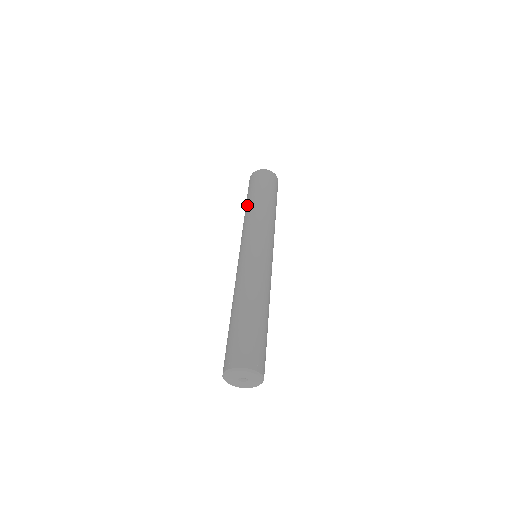
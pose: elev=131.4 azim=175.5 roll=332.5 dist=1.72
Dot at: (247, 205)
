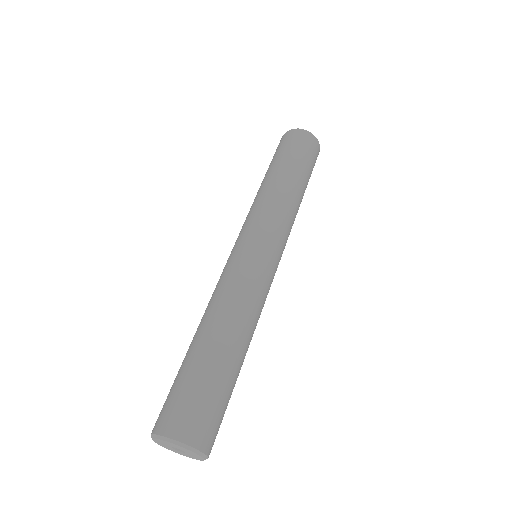
Dot at: occluded
